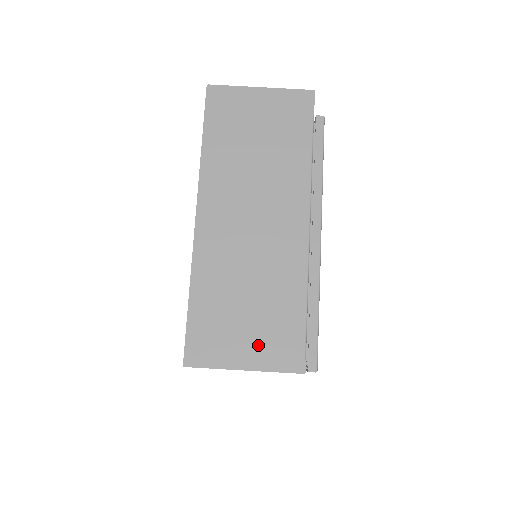
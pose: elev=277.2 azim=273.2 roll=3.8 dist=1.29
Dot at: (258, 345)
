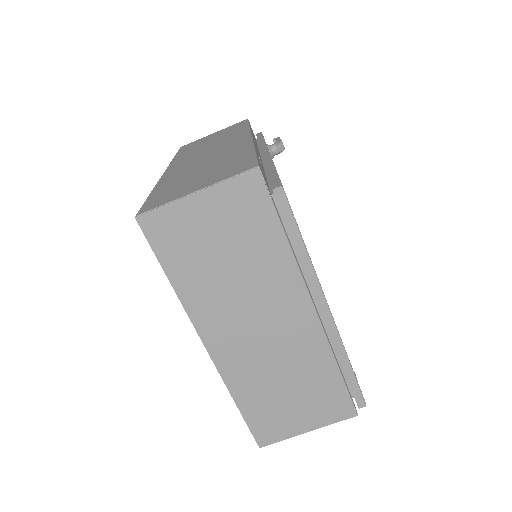
Dot at: (311, 414)
